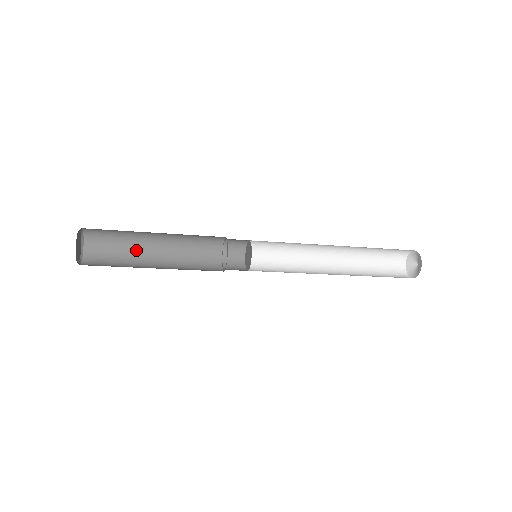
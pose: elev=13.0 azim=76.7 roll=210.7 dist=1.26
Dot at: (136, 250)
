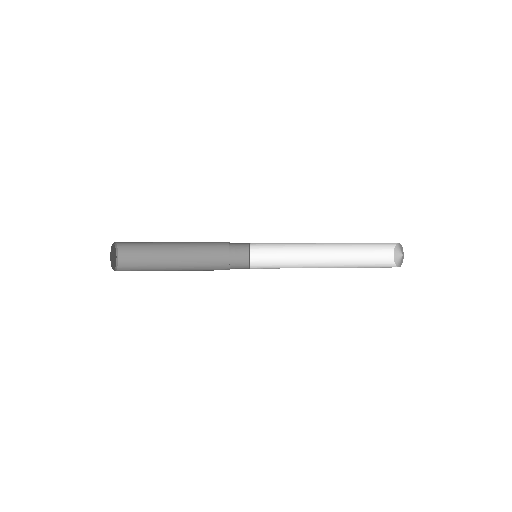
Dot at: (159, 264)
